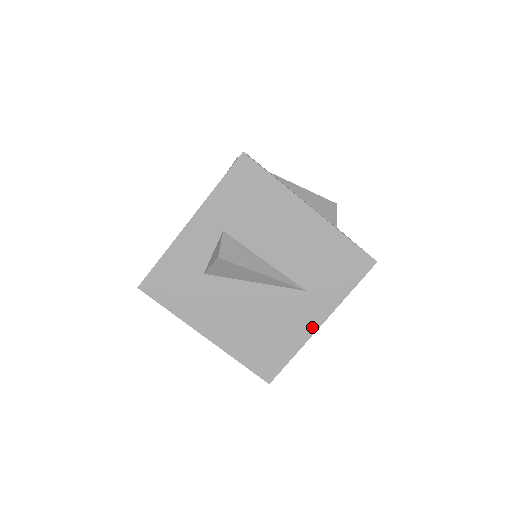
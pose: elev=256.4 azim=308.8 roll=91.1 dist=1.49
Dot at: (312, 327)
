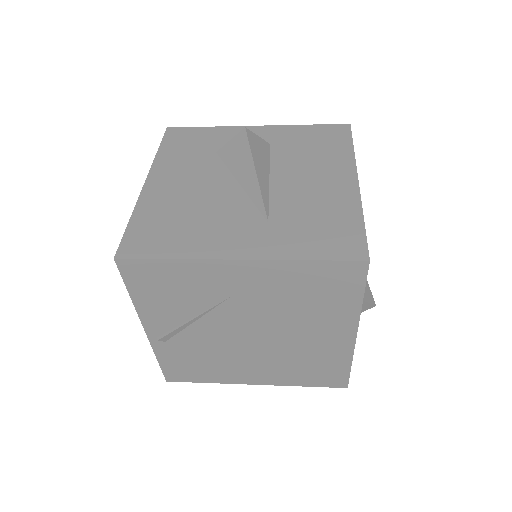
Dot at: (227, 253)
